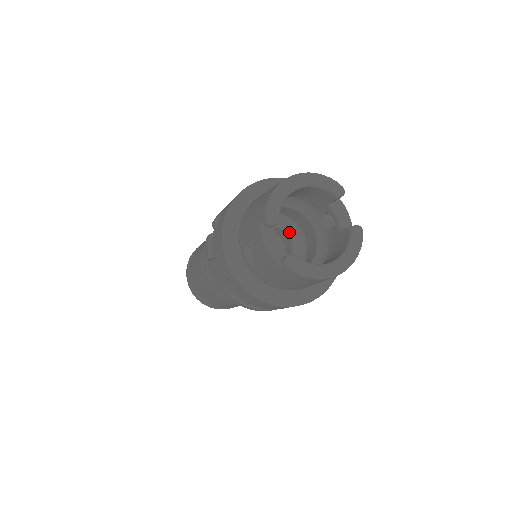
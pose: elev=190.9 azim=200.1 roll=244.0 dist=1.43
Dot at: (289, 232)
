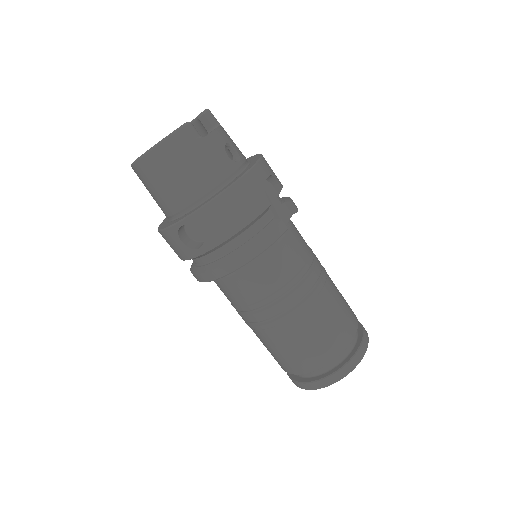
Dot at: occluded
